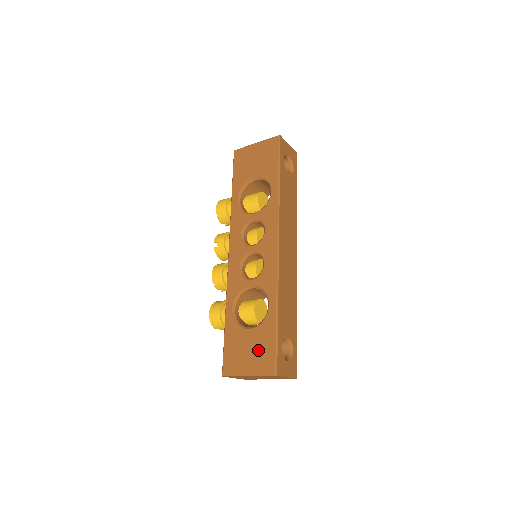
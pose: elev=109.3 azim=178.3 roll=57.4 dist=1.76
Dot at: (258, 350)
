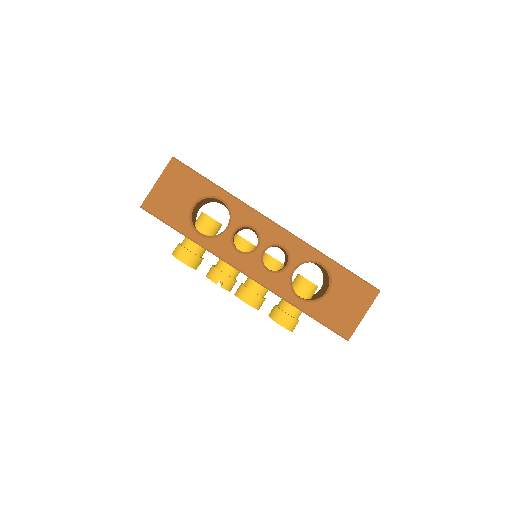
Dot at: (351, 295)
